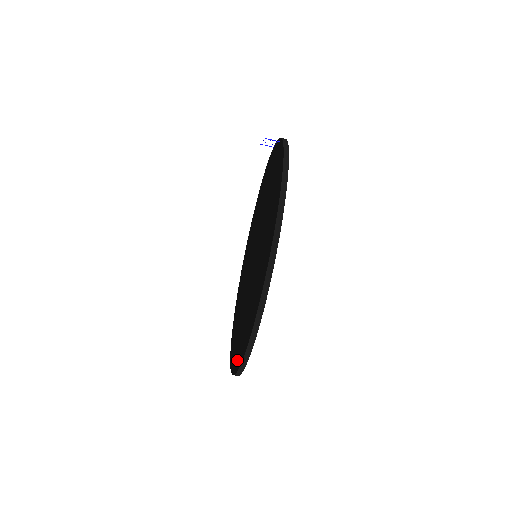
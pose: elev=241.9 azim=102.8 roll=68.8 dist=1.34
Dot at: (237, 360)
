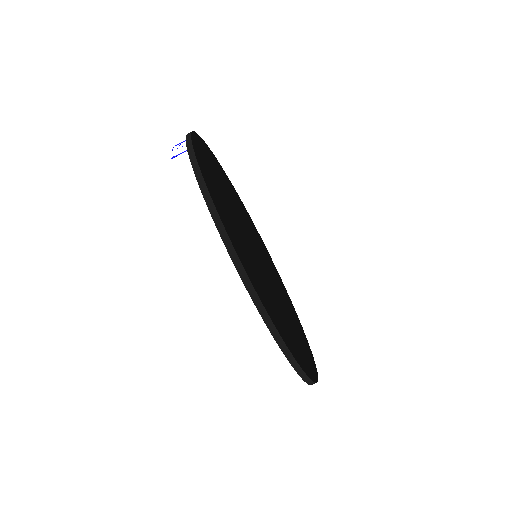
Dot at: occluded
